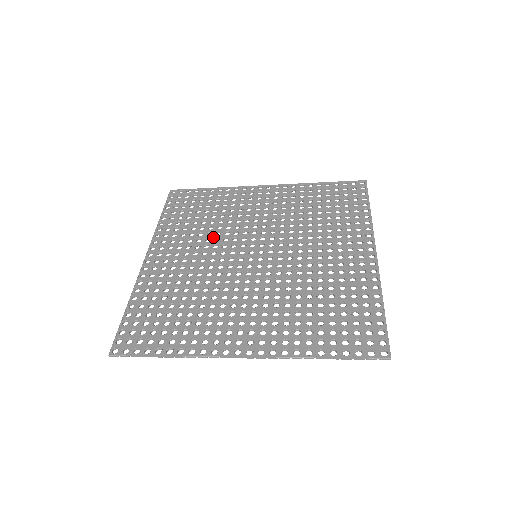
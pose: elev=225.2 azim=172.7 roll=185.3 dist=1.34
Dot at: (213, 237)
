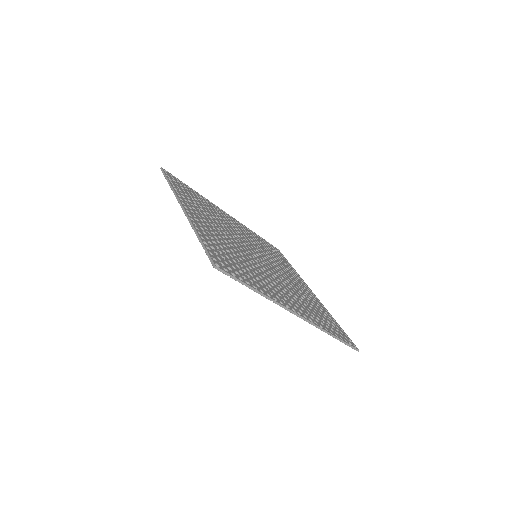
Dot at: (258, 246)
